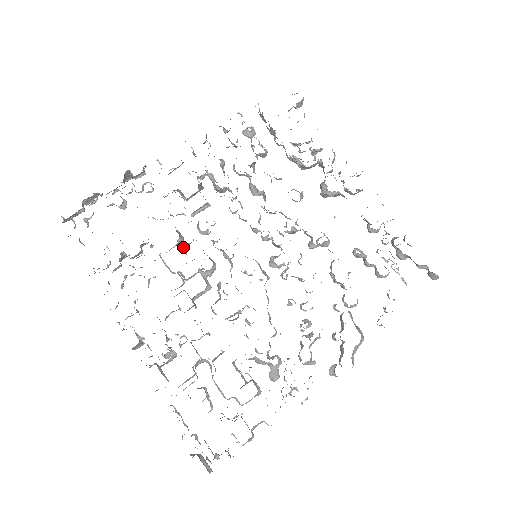
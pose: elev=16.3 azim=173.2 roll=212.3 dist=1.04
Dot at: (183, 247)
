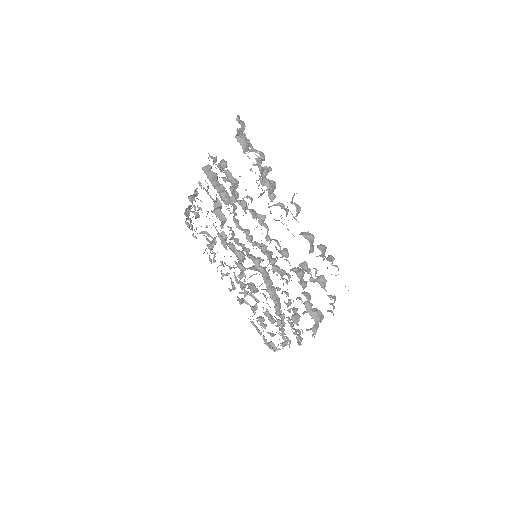
Dot at: (225, 246)
